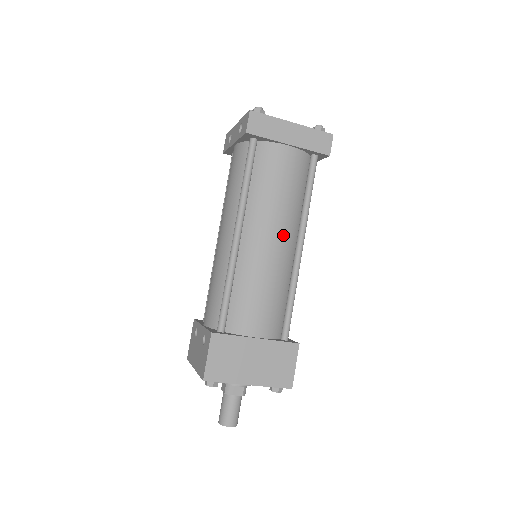
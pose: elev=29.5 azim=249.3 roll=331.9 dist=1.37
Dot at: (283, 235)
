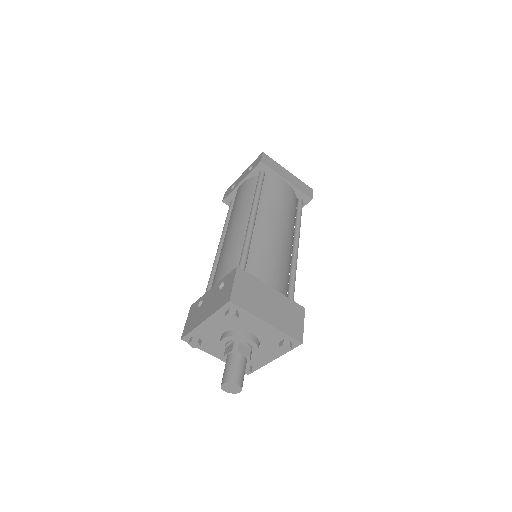
Dot at: (286, 230)
